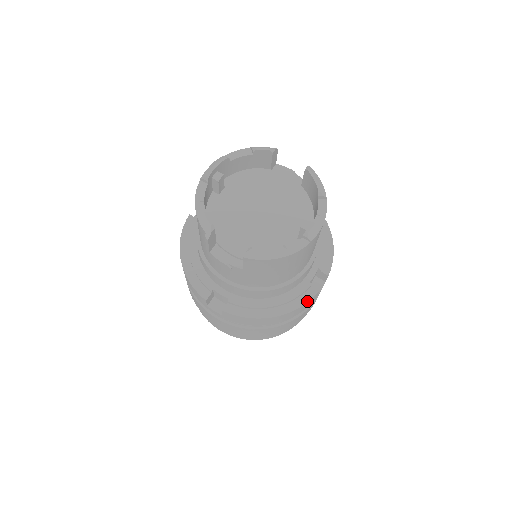
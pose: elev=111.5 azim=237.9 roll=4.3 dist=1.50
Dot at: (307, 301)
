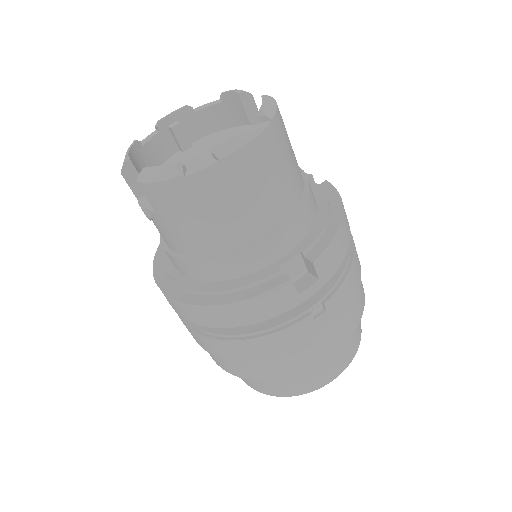
Dot at: (266, 290)
